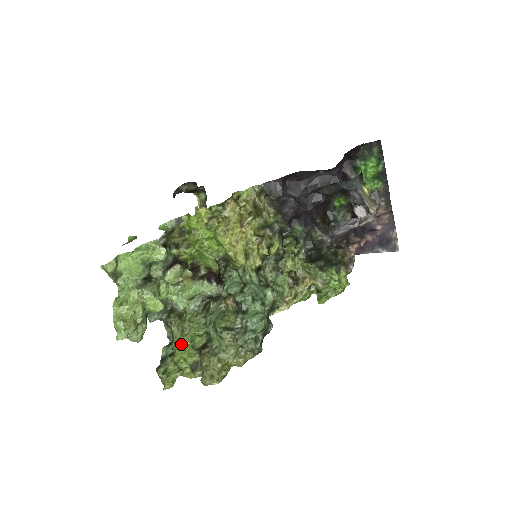
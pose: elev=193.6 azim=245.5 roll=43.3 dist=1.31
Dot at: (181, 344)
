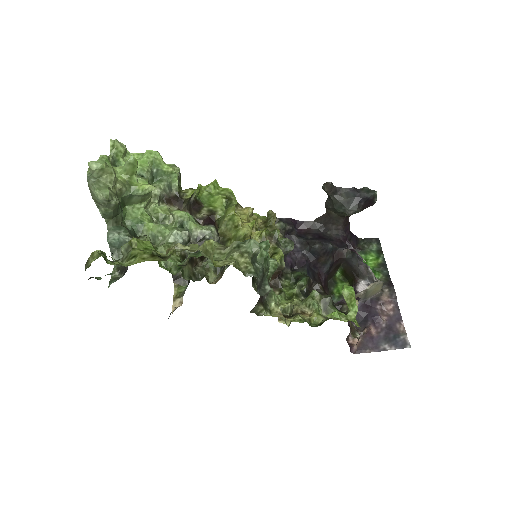
Dot at: occluded
